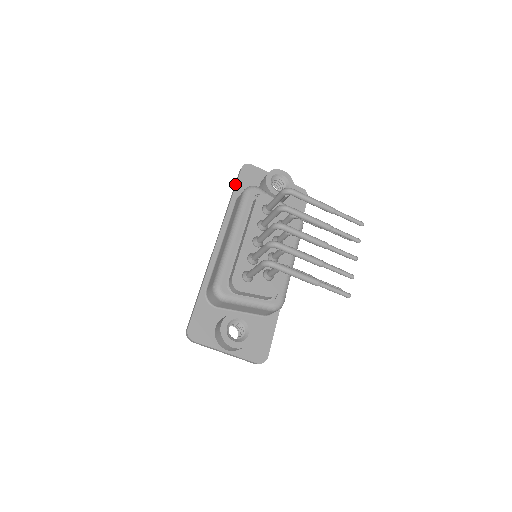
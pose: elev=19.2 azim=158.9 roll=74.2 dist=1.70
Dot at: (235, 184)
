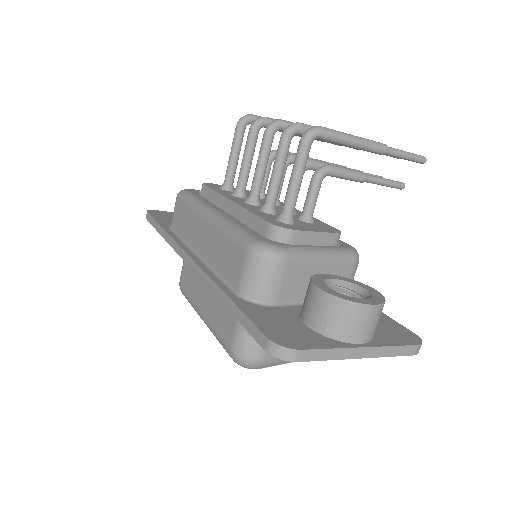
Dot at: (153, 223)
